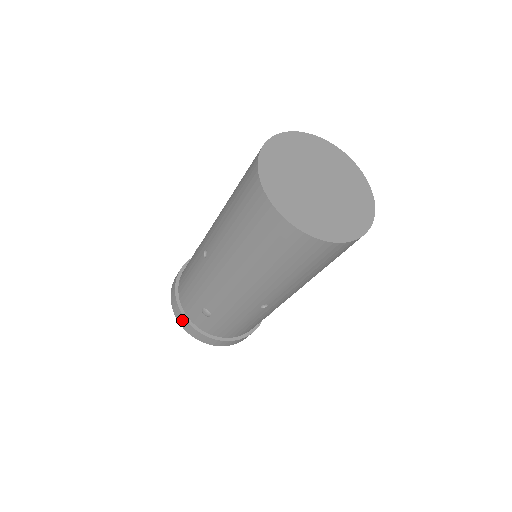
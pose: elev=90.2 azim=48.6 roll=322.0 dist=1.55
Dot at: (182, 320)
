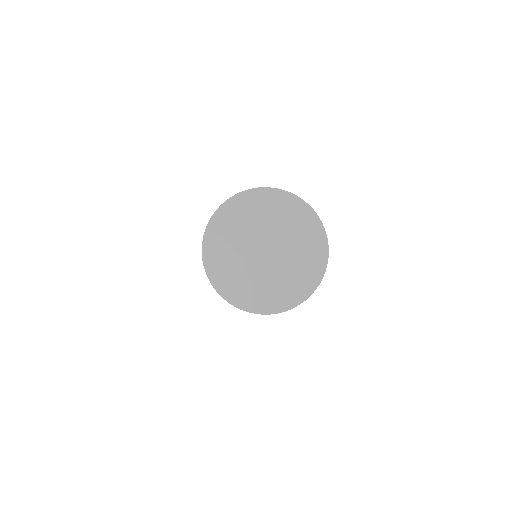
Dot at: occluded
